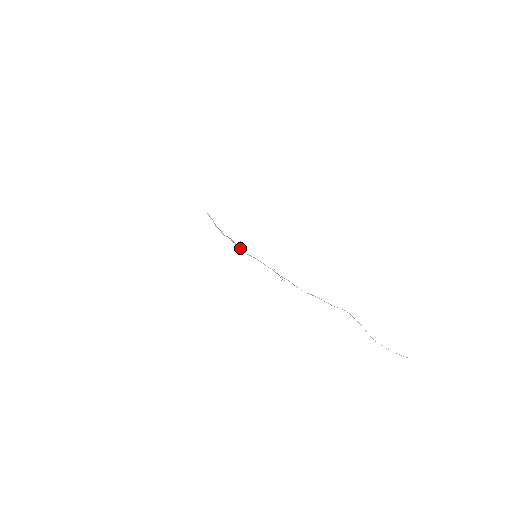
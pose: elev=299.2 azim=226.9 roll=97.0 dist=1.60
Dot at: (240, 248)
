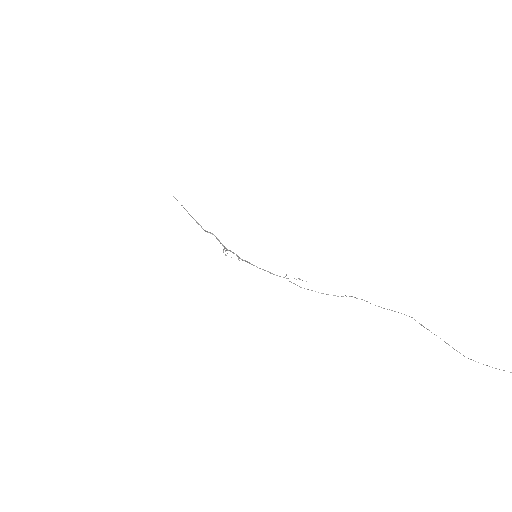
Dot at: occluded
